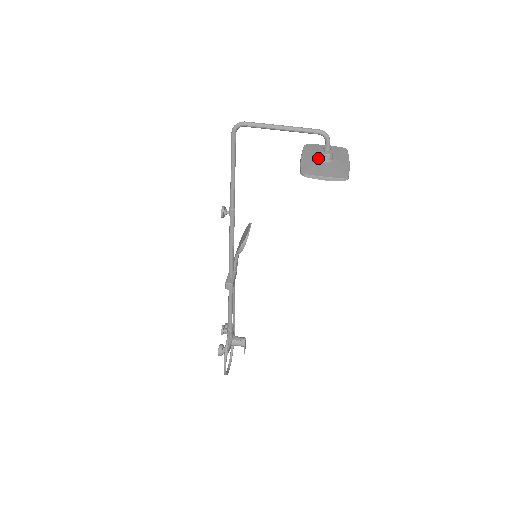
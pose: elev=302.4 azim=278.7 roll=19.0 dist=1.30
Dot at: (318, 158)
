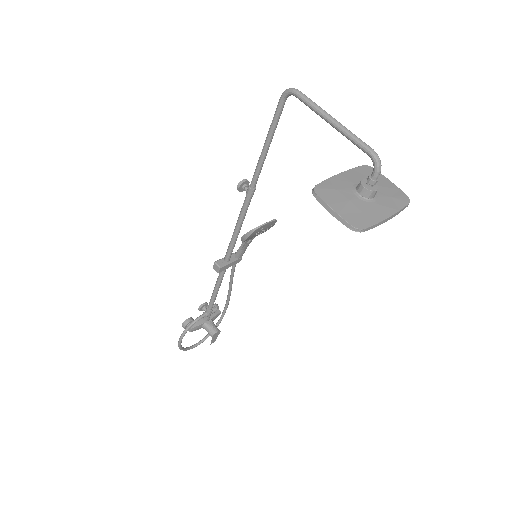
Dot at: (355, 186)
